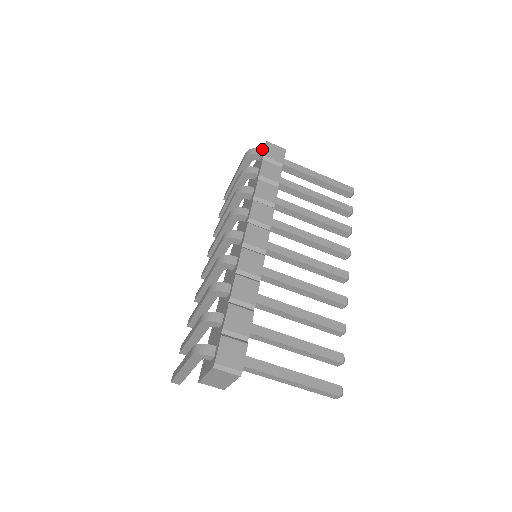
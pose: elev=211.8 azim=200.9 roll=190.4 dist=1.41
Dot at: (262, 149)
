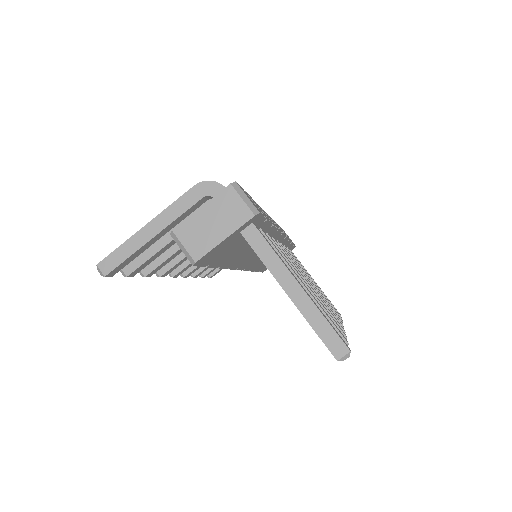
Dot at: occluded
